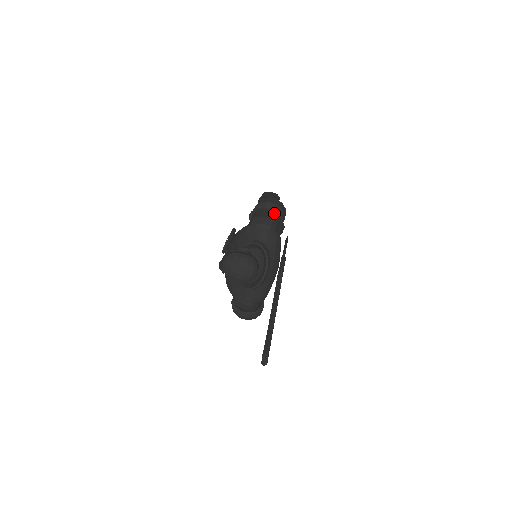
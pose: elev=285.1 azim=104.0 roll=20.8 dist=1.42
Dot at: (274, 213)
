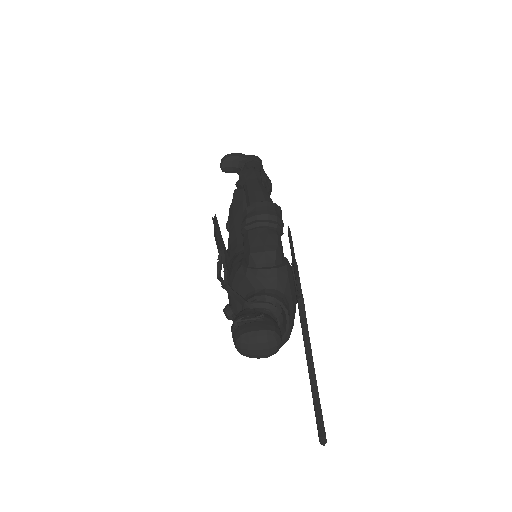
Dot at: (271, 231)
